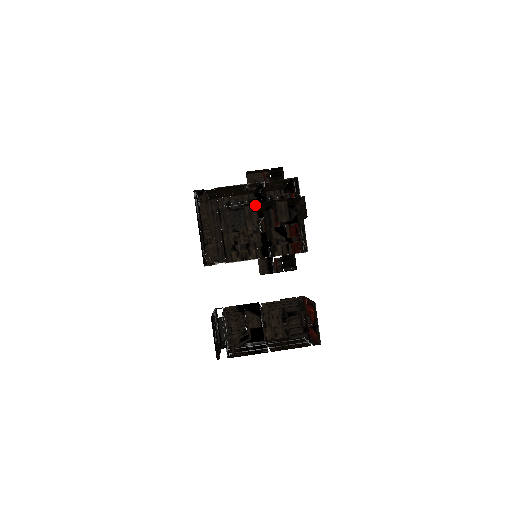
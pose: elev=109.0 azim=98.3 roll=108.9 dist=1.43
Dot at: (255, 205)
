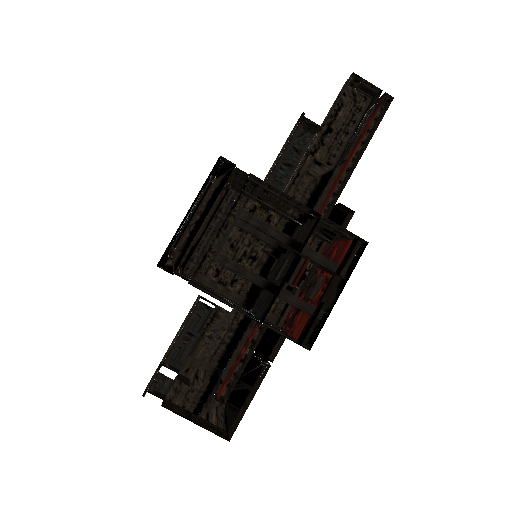
Dot at: occluded
